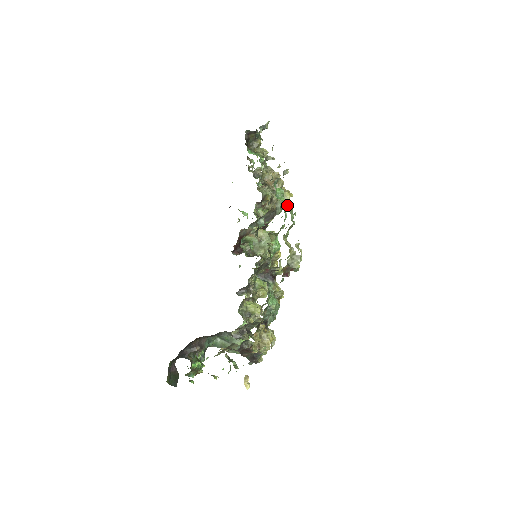
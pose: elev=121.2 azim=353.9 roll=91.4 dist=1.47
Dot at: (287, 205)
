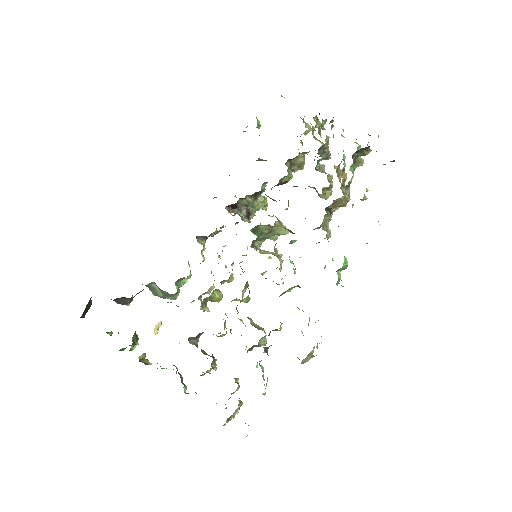
Dot at: (338, 283)
